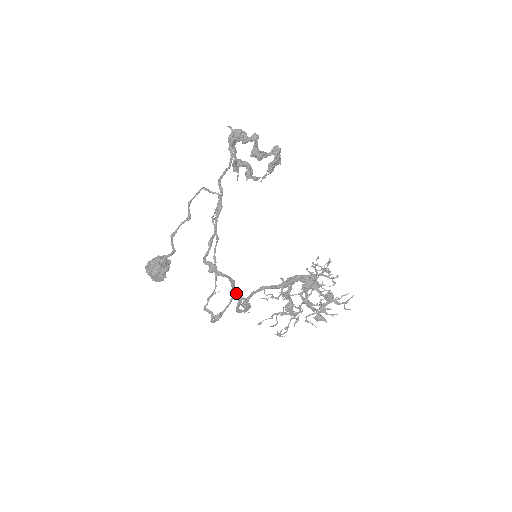
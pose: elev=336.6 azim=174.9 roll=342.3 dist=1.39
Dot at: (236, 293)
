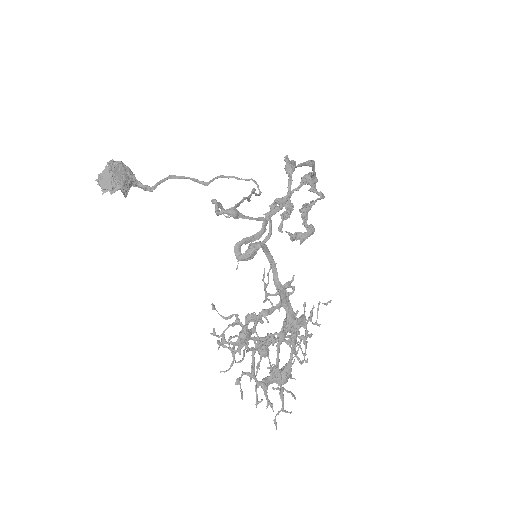
Dot at: (265, 223)
